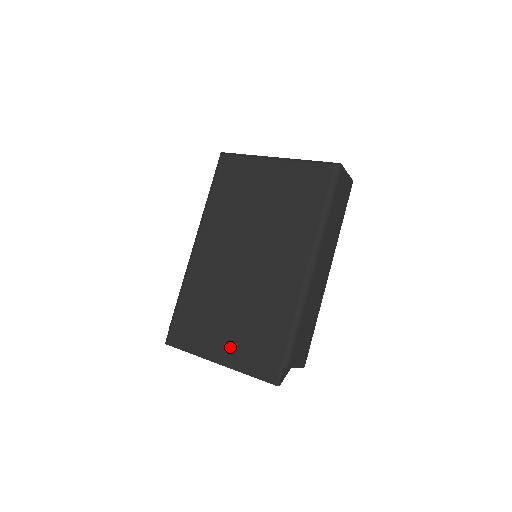
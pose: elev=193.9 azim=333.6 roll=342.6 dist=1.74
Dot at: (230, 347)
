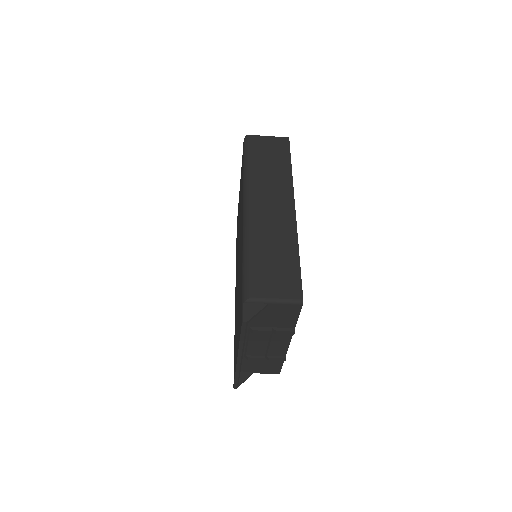
Dot at: occluded
